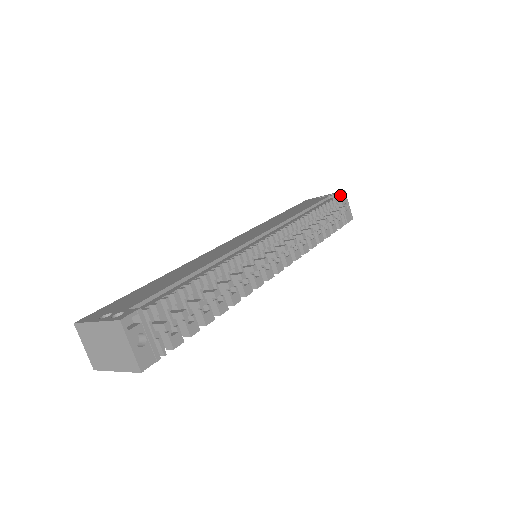
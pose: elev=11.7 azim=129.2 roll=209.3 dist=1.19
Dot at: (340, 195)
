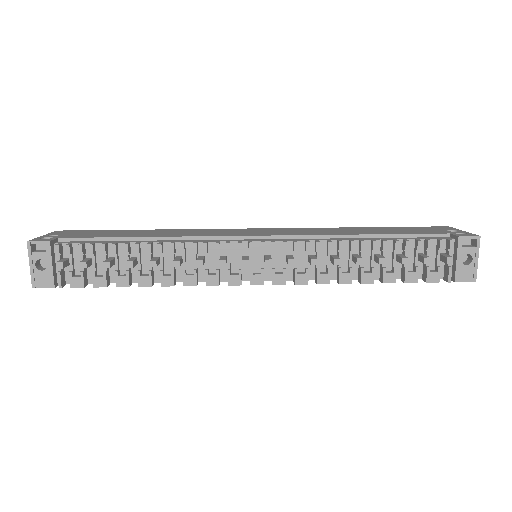
Dot at: (460, 239)
